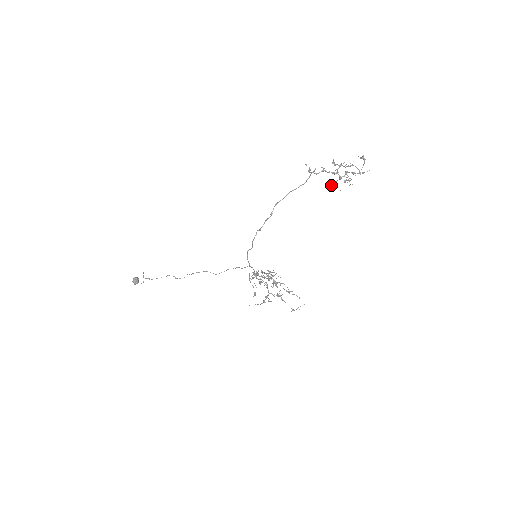
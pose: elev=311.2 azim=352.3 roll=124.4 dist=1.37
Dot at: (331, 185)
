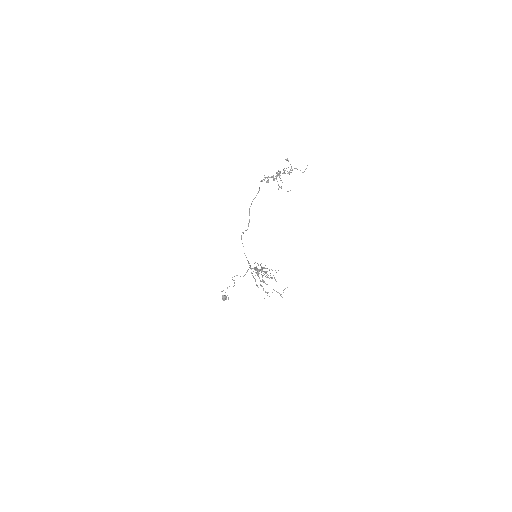
Dot at: (279, 187)
